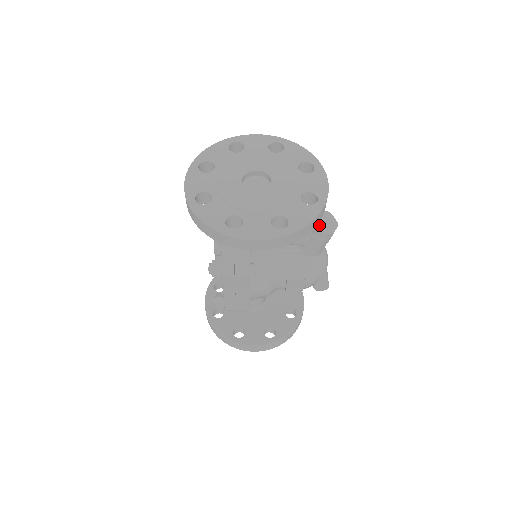
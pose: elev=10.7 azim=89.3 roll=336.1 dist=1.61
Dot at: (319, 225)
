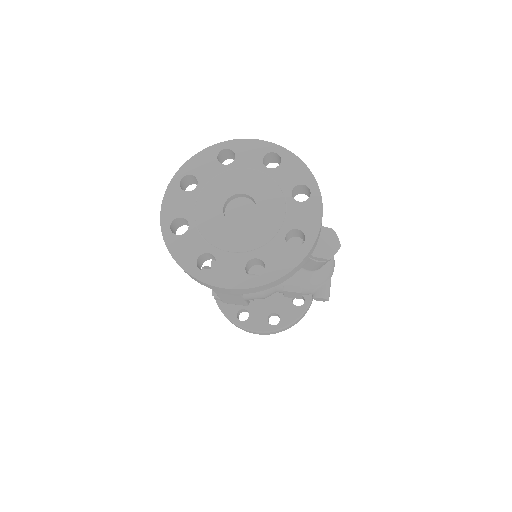
Dot at: (317, 248)
